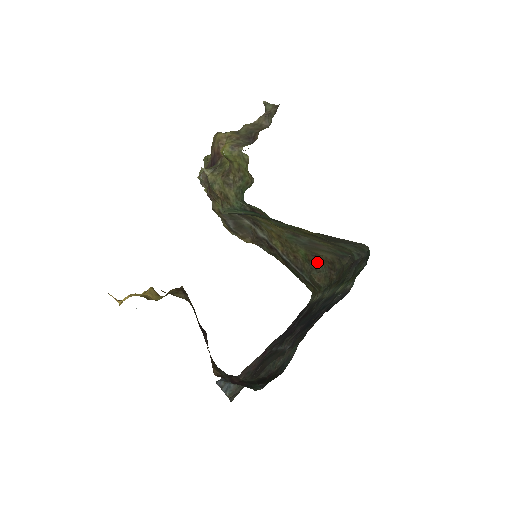
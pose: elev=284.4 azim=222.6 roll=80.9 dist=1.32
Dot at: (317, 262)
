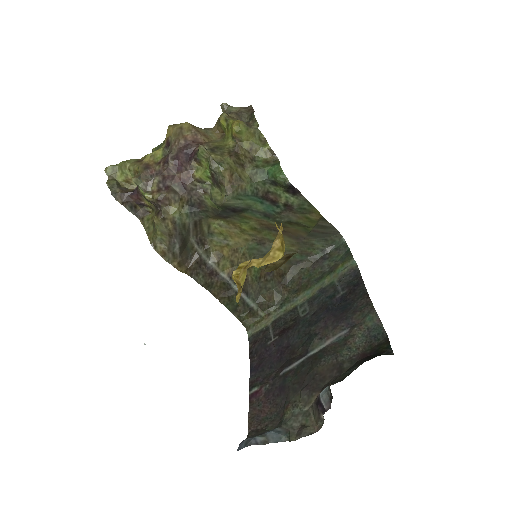
Dot at: (268, 278)
